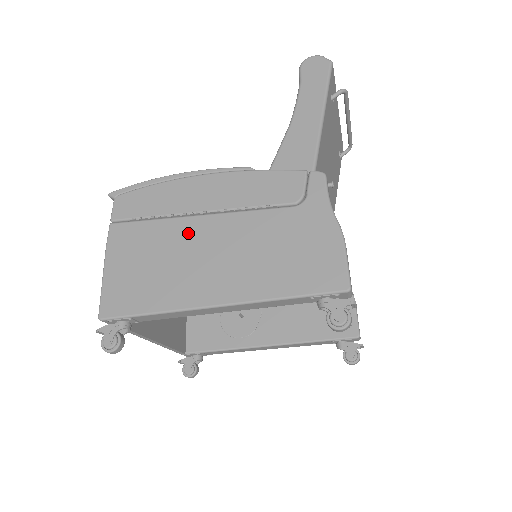
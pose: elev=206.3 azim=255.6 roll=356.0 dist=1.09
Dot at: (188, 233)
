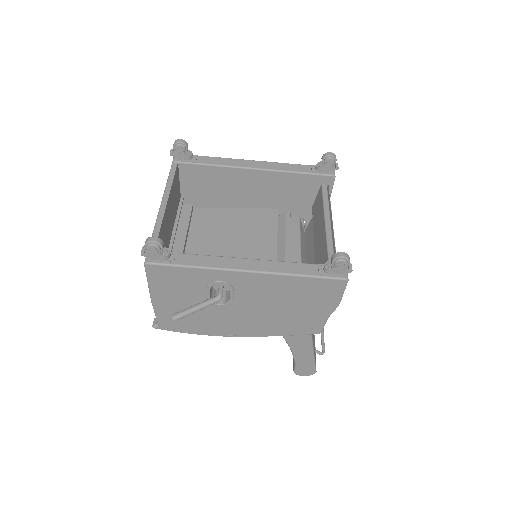
Dot at: occluded
